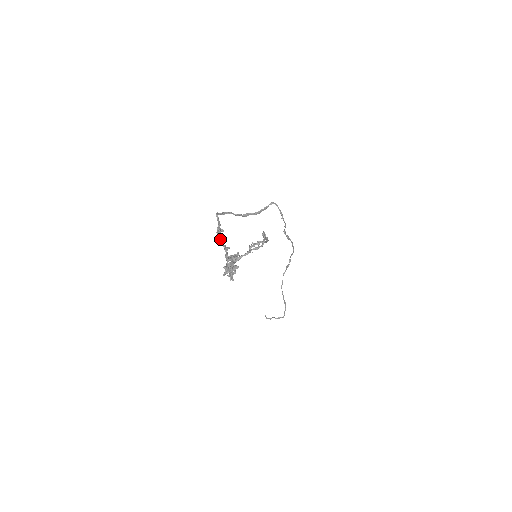
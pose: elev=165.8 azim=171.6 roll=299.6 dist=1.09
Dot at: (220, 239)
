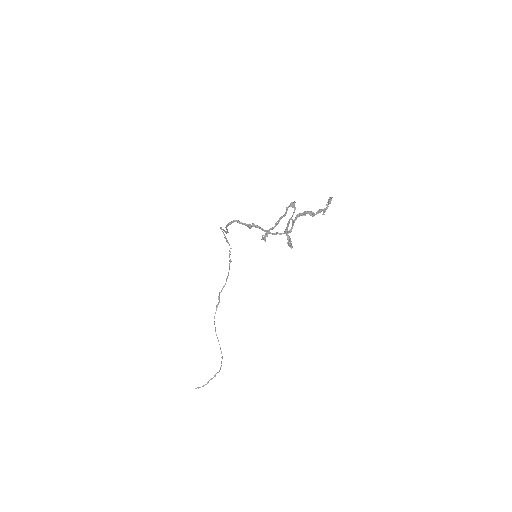
Dot at: occluded
